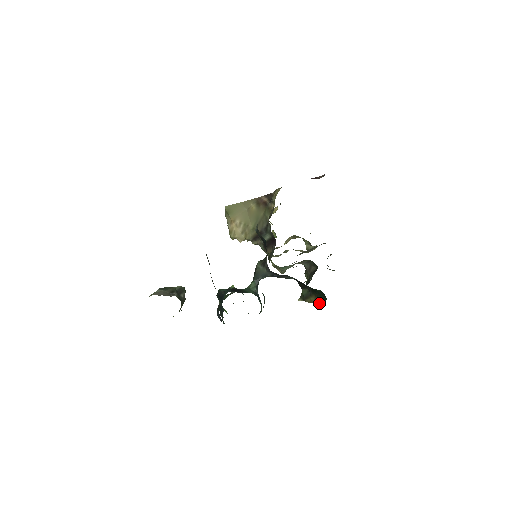
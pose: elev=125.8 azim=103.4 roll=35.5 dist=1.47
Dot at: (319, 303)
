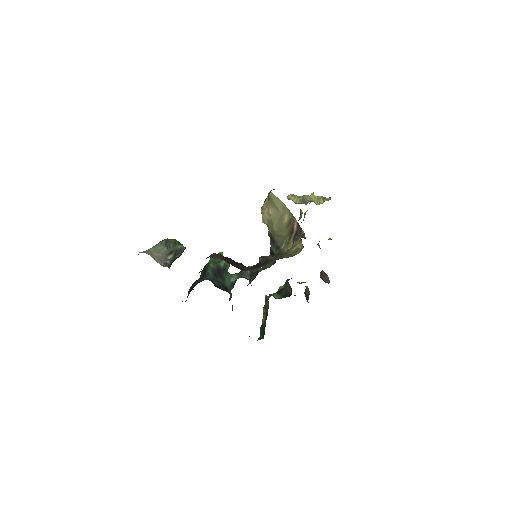
Dot at: (261, 330)
